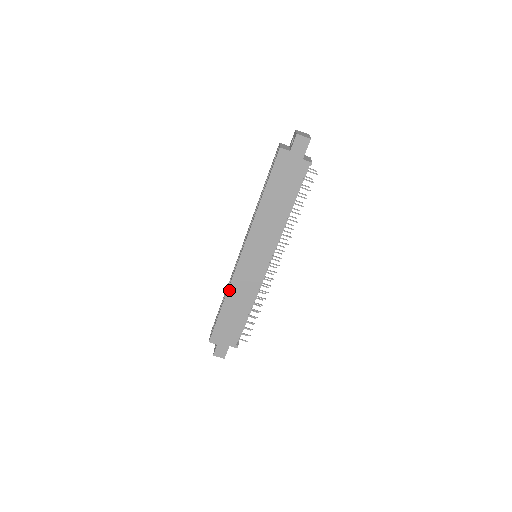
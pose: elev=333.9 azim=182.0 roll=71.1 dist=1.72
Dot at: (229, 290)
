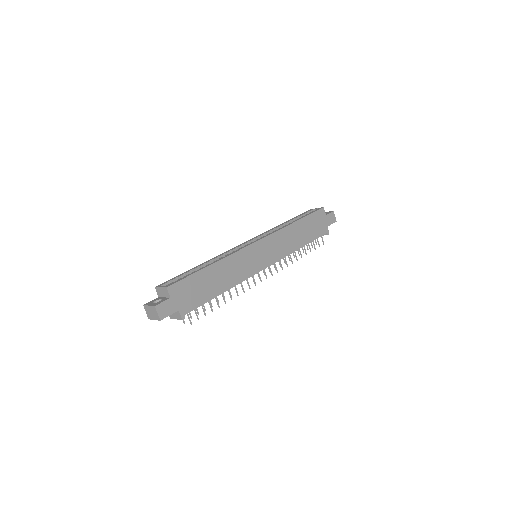
Dot at: (228, 257)
